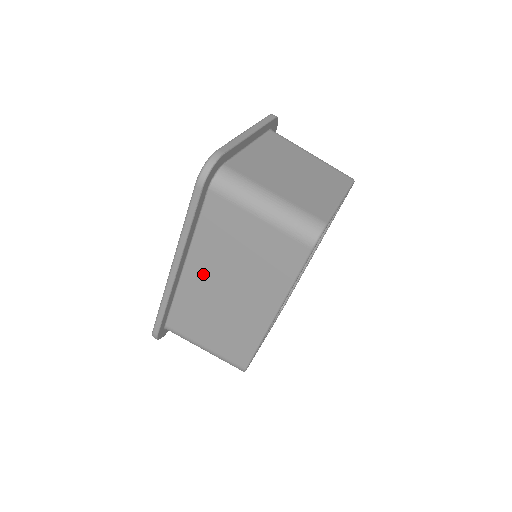
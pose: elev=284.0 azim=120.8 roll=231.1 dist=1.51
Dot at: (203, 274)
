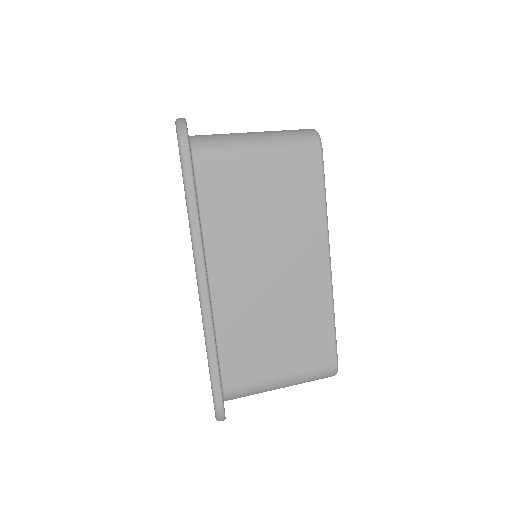
Dot at: (233, 273)
